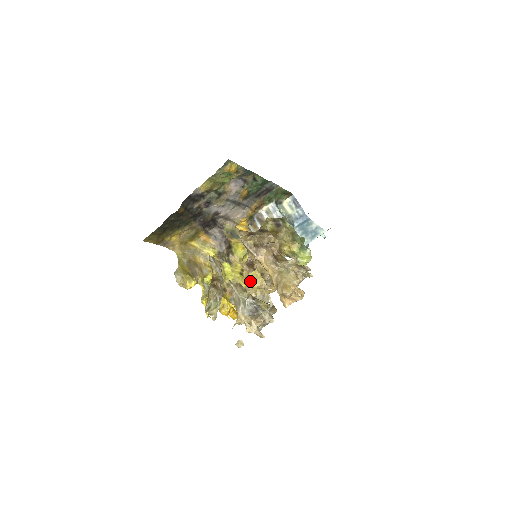
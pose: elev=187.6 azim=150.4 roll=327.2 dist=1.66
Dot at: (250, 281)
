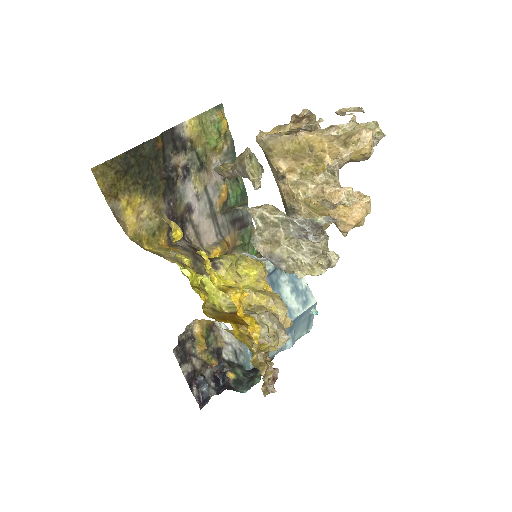
Dot at: (254, 292)
